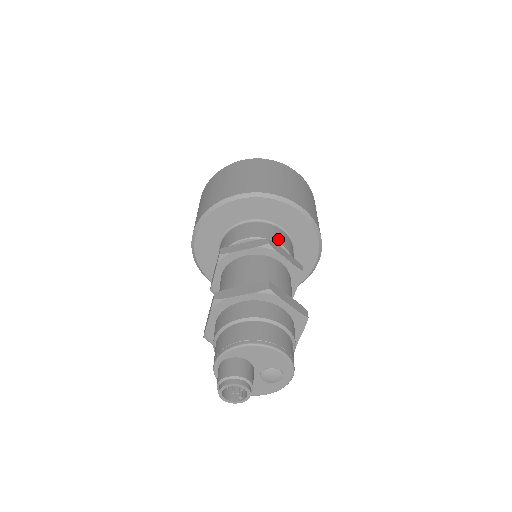
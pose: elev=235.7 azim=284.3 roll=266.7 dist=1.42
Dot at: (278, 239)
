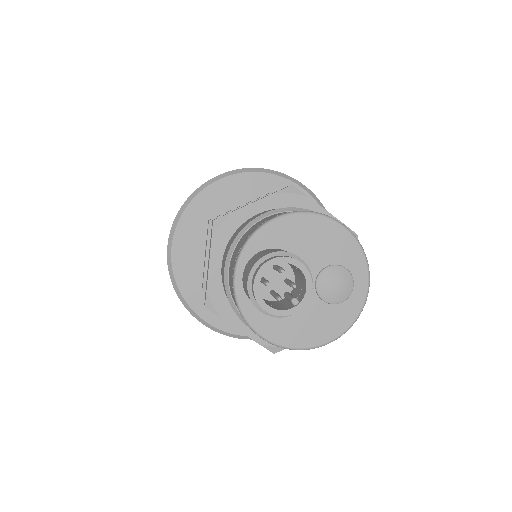
Dot at: occluded
